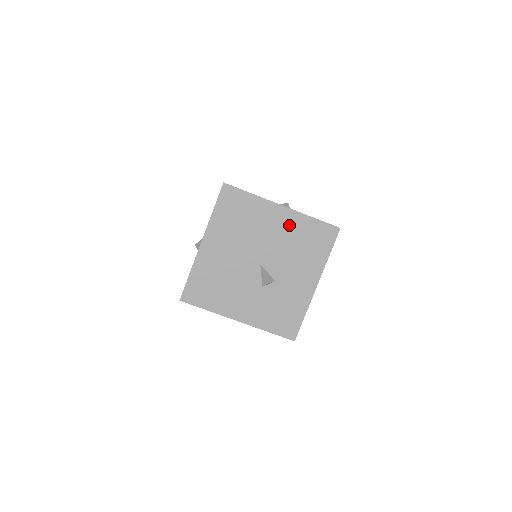
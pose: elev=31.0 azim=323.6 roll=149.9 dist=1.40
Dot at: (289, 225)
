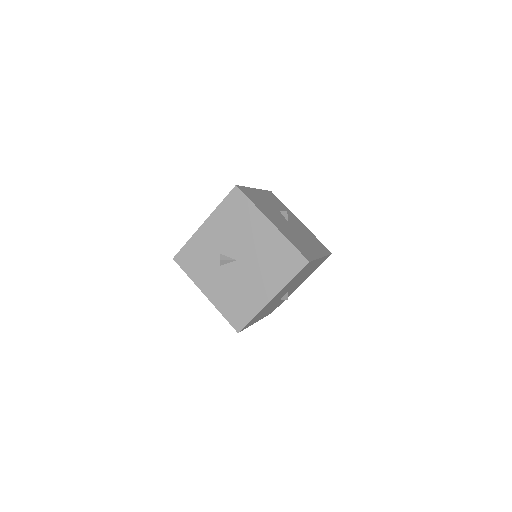
Dot at: occluded
